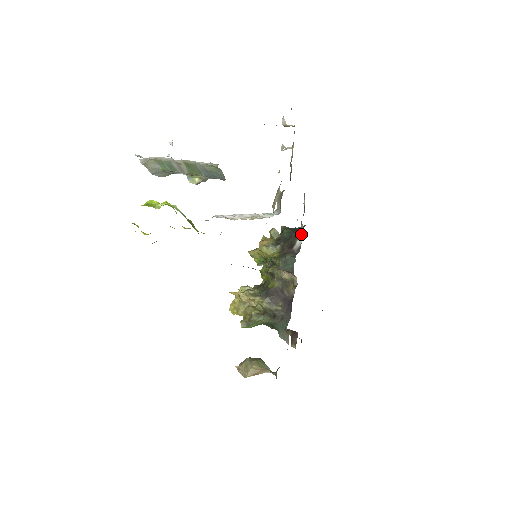
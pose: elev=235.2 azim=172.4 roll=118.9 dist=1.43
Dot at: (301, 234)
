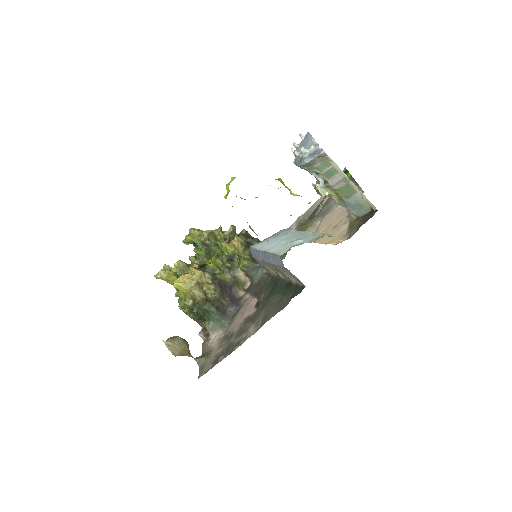
Dot at: occluded
